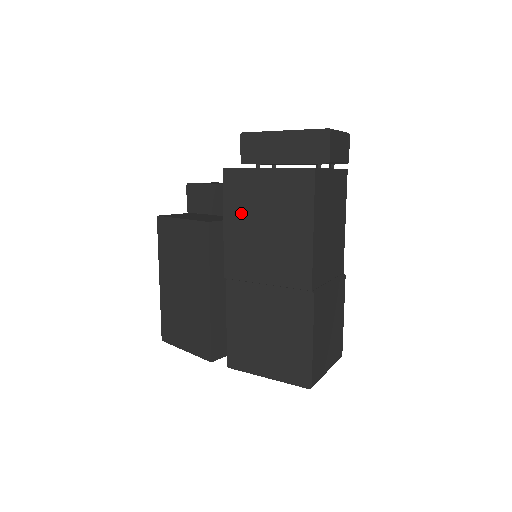
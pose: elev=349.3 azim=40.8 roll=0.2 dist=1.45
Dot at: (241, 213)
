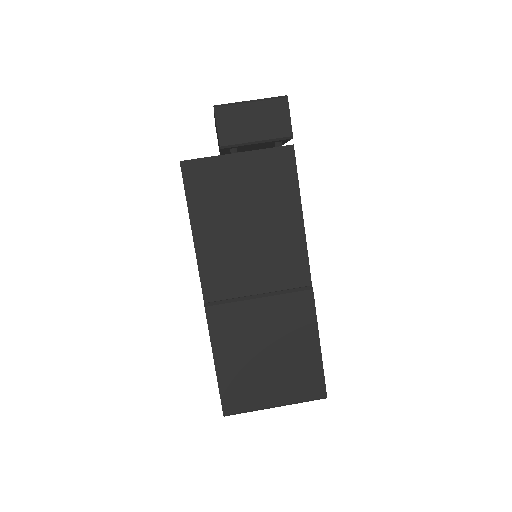
Dot at: occluded
